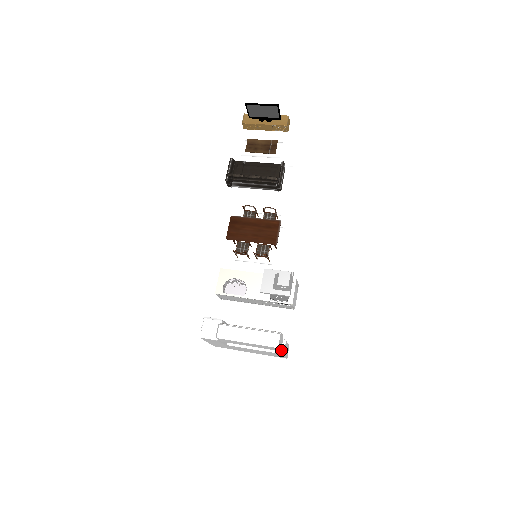
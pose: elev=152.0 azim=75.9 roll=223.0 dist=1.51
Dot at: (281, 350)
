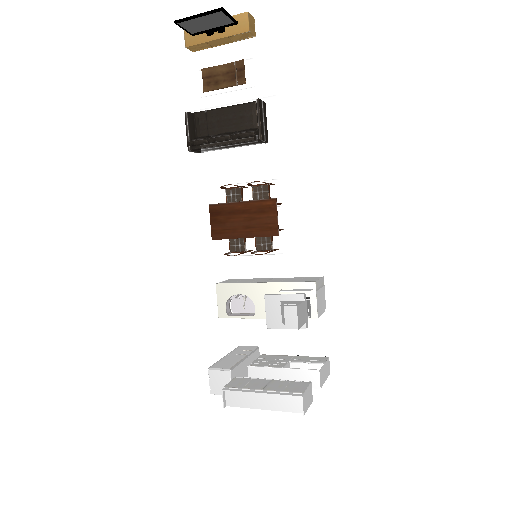
Dot at: (316, 384)
